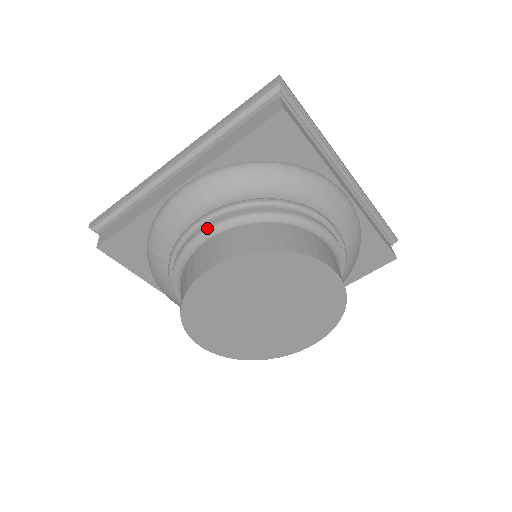
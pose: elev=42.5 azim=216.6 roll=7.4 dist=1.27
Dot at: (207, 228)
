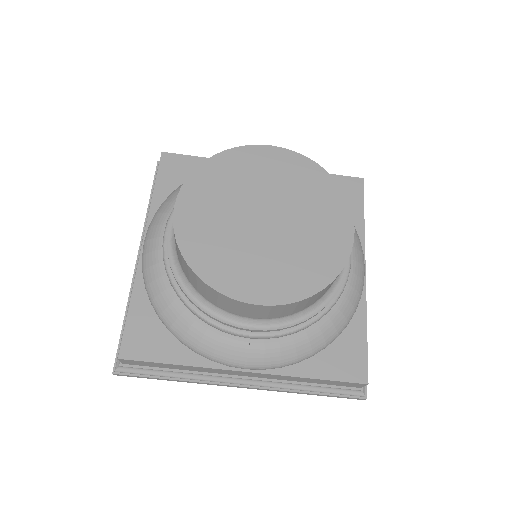
Dot at: (171, 227)
